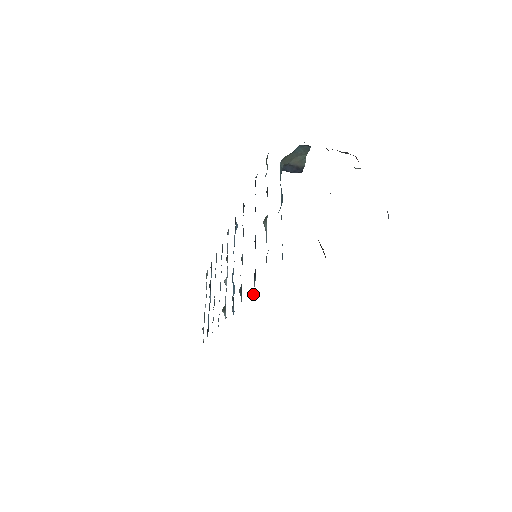
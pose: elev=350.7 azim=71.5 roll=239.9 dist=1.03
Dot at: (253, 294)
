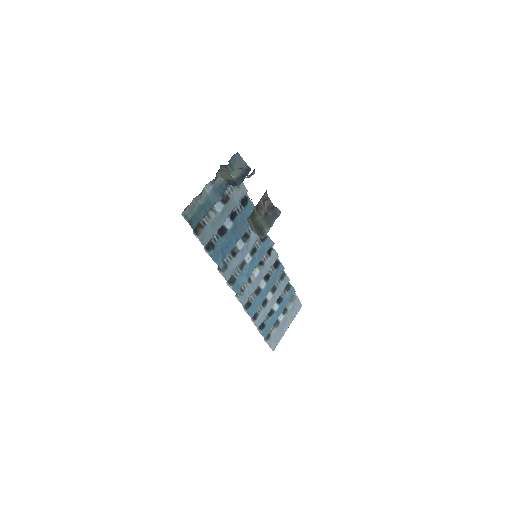
Dot at: (218, 265)
